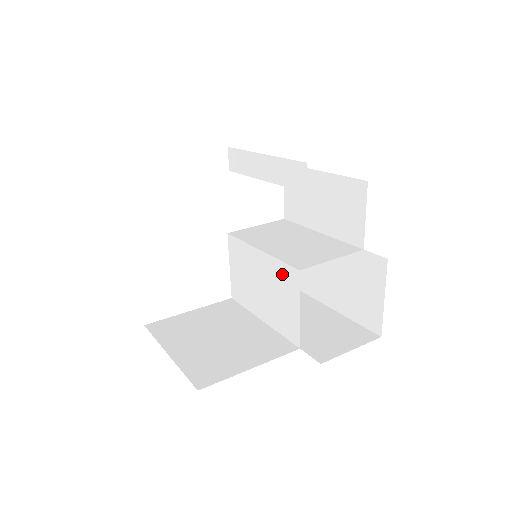
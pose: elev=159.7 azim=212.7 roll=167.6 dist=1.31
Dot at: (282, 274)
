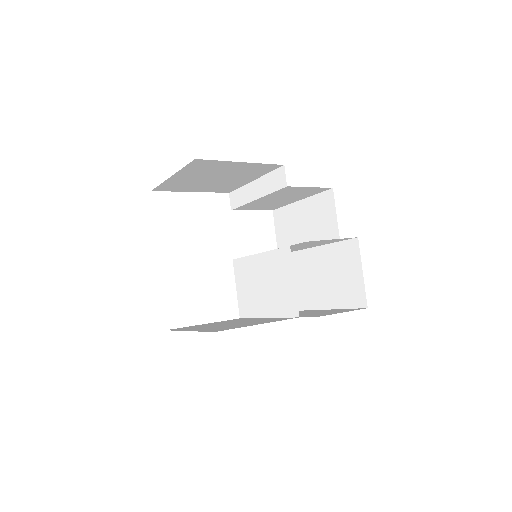
Dot at: (277, 260)
